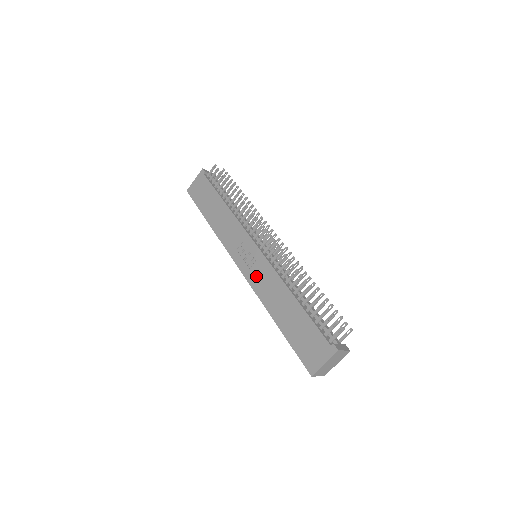
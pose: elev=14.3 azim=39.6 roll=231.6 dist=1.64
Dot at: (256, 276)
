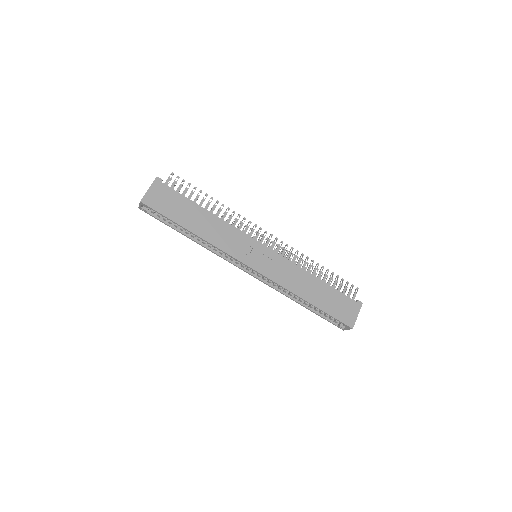
Dot at: (275, 271)
